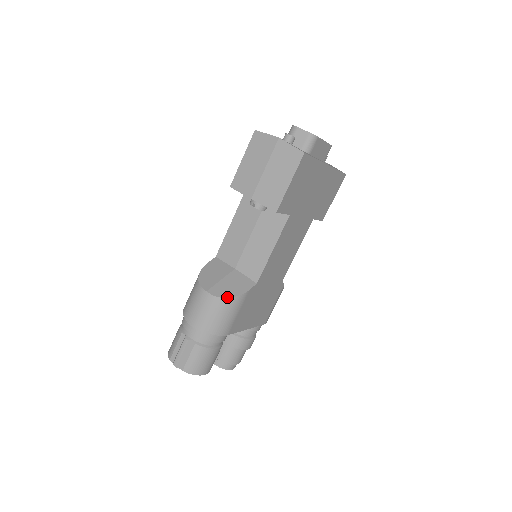
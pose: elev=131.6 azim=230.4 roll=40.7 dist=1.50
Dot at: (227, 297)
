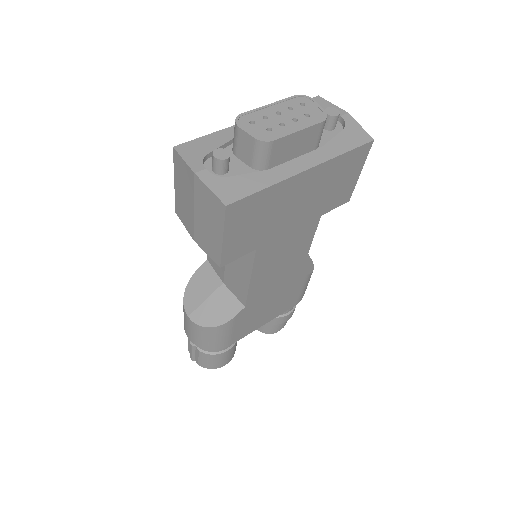
Dot at: (208, 326)
